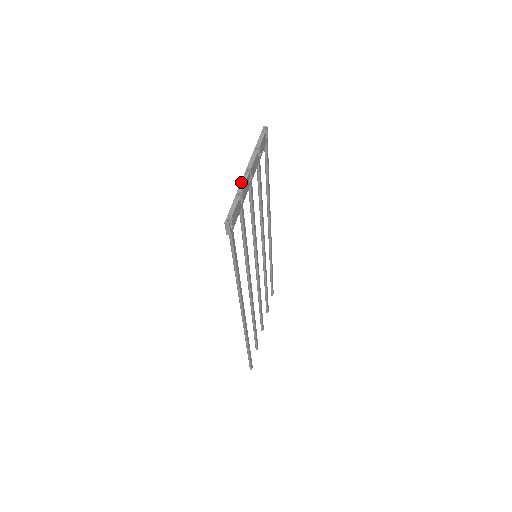
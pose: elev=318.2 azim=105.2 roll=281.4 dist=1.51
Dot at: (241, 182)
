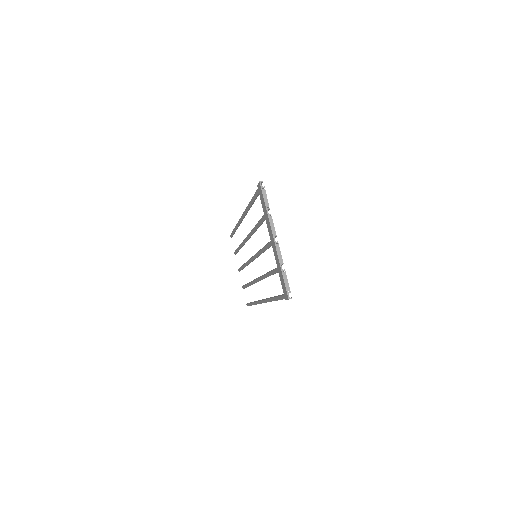
Dot at: (278, 254)
